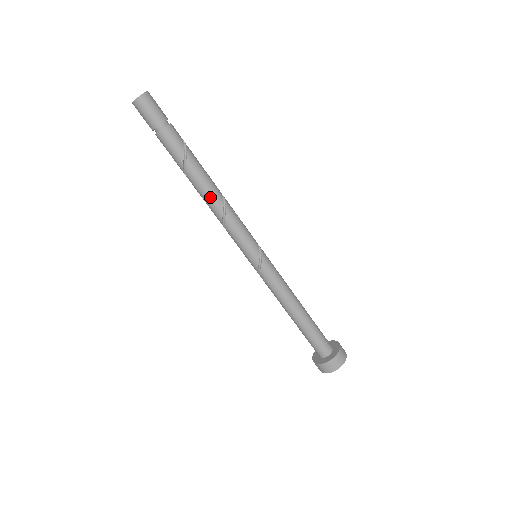
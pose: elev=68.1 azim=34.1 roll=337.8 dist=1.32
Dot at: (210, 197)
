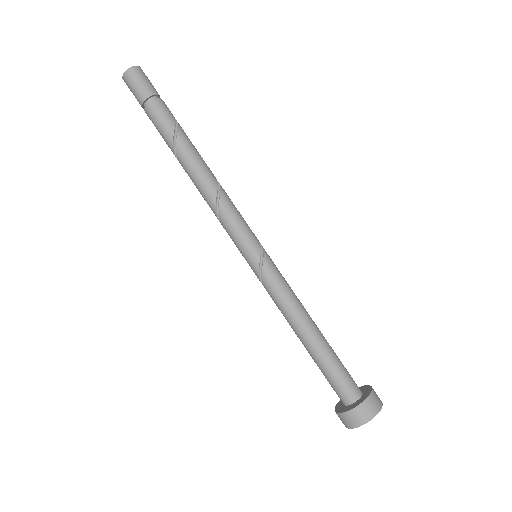
Dot at: (202, 176)
